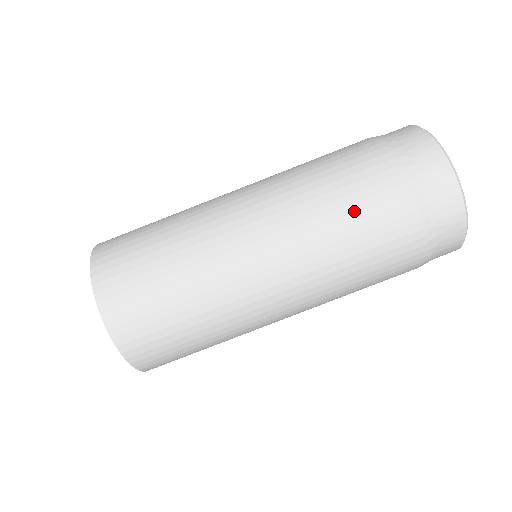
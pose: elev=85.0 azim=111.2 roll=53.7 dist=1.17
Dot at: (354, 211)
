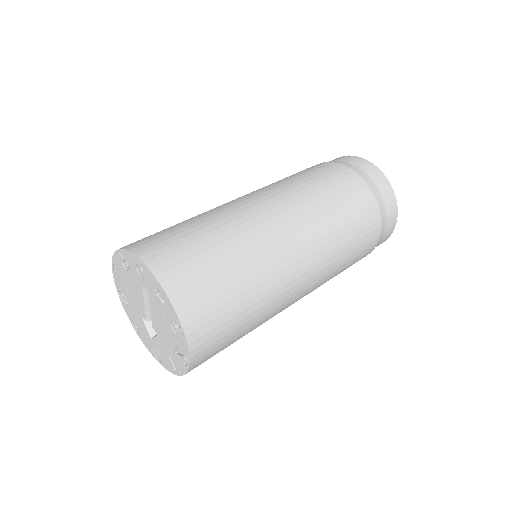
Dot at: (345, 205)
